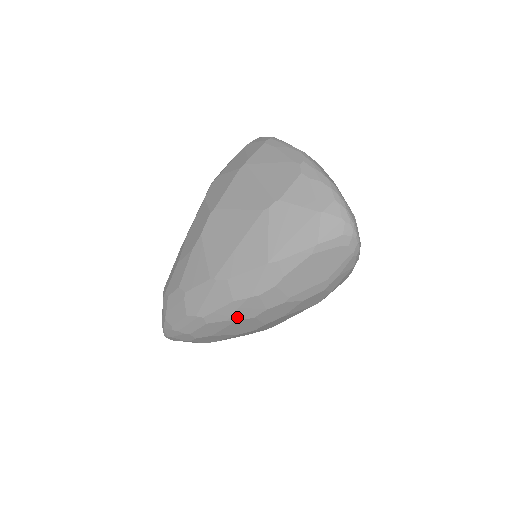
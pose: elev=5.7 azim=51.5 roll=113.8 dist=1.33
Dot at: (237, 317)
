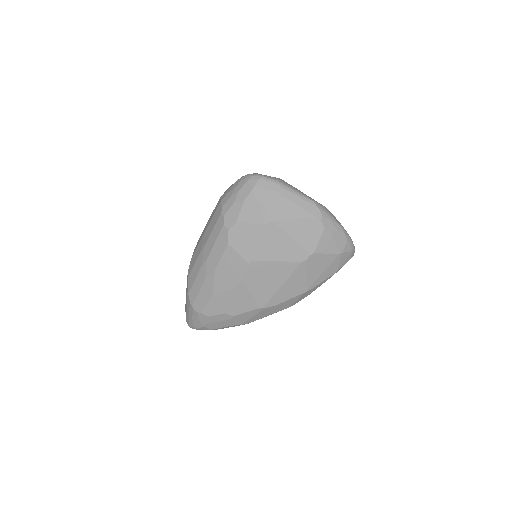
Dot at: occluded
